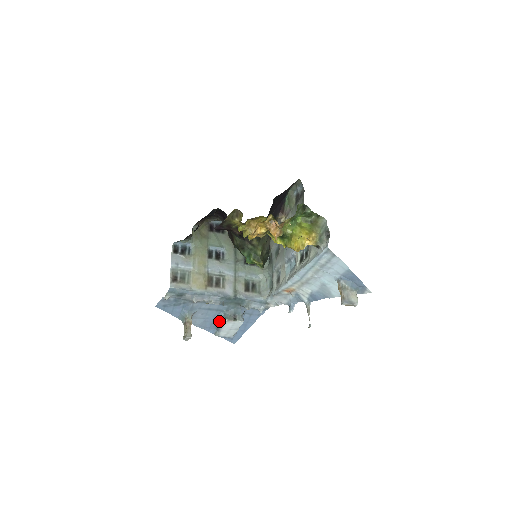
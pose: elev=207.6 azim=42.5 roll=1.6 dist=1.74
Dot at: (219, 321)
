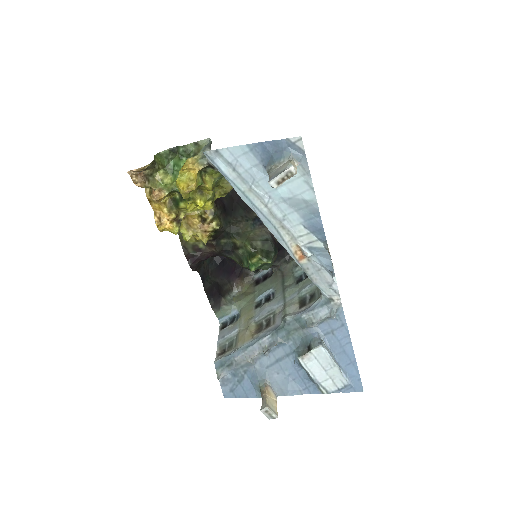
Dot at: (303, 369)
